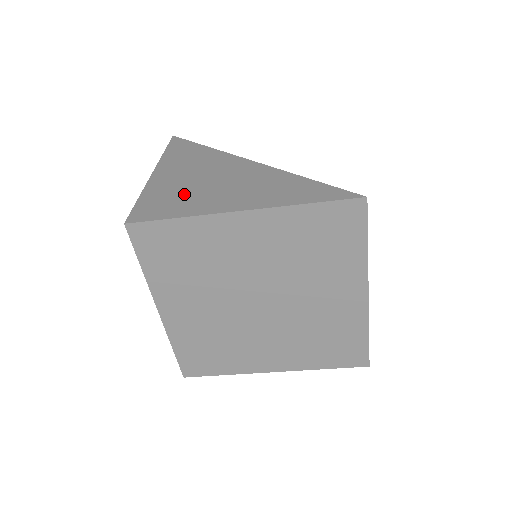
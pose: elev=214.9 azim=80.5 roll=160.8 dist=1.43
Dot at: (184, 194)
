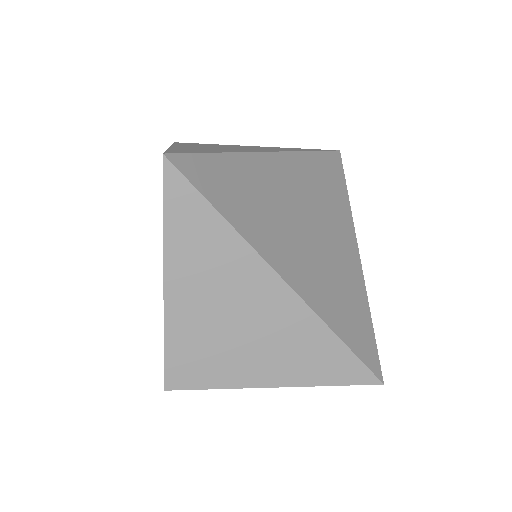
Dot at: (217, 347)
